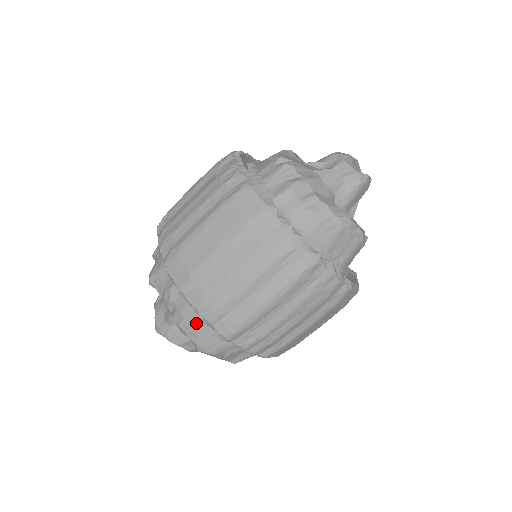
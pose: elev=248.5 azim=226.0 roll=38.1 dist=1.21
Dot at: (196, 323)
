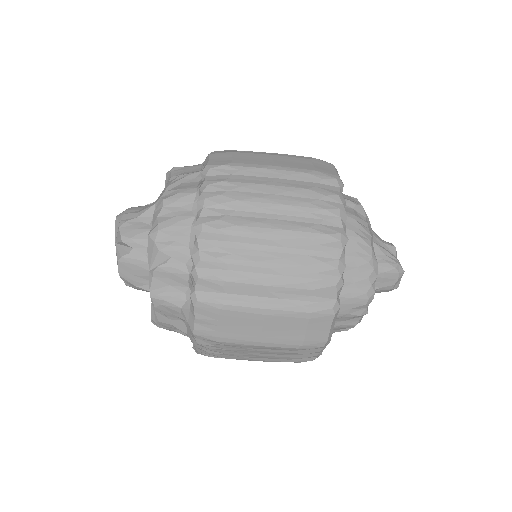
Dot at: (182, 207)
